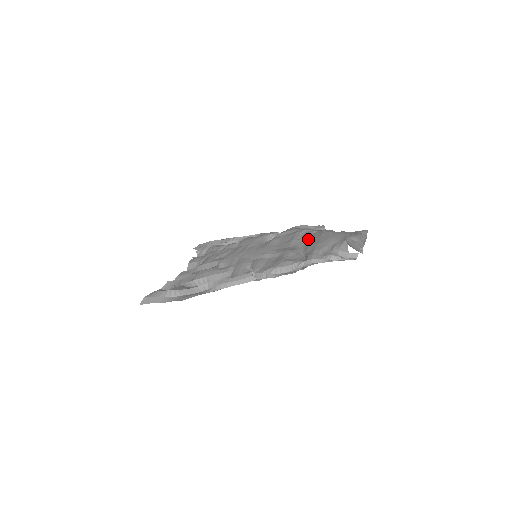
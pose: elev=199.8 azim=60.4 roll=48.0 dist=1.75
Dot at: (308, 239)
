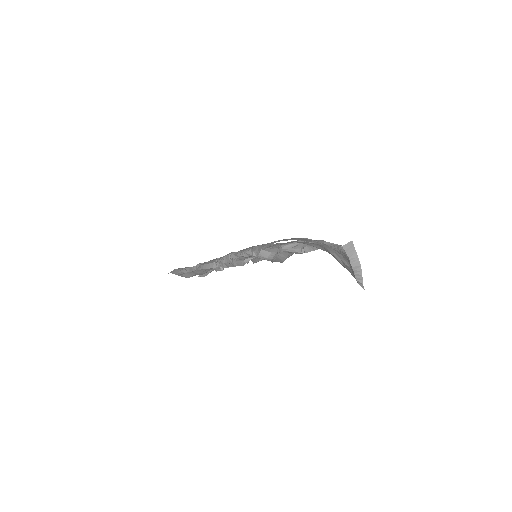
Dot at: occluded
